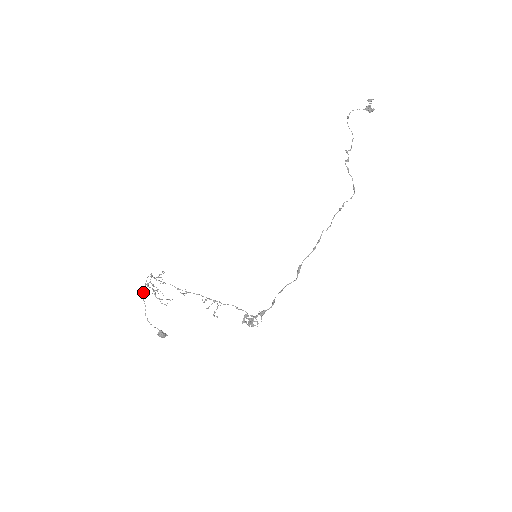
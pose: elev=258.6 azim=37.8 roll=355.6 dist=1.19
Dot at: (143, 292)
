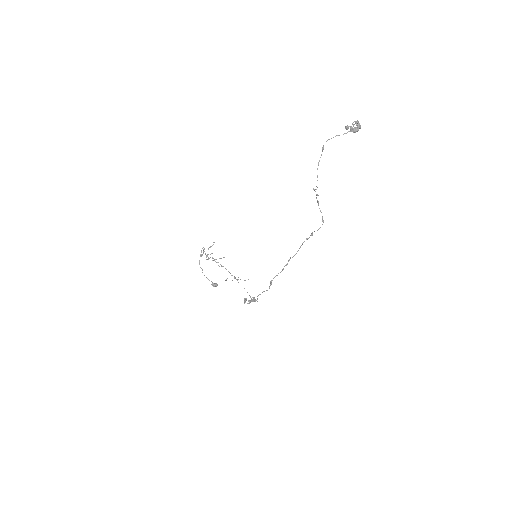
Dot at: (199, 260)
